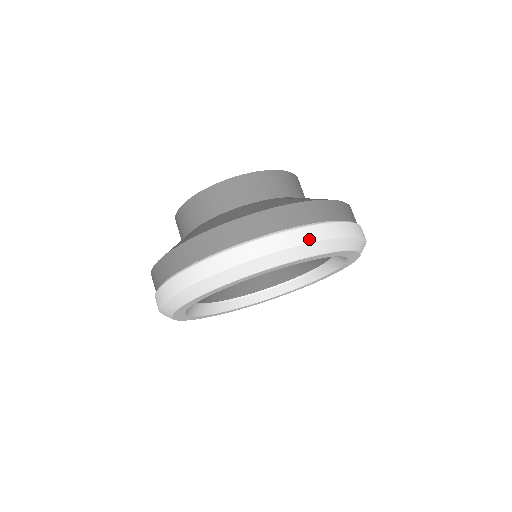
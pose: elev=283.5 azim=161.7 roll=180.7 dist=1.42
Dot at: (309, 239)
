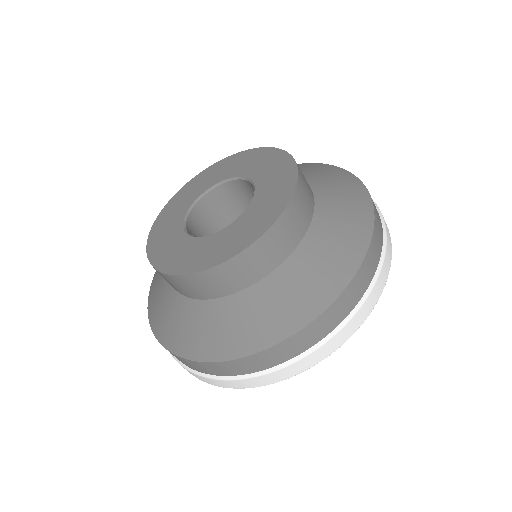
Dot at: (345, 339)
